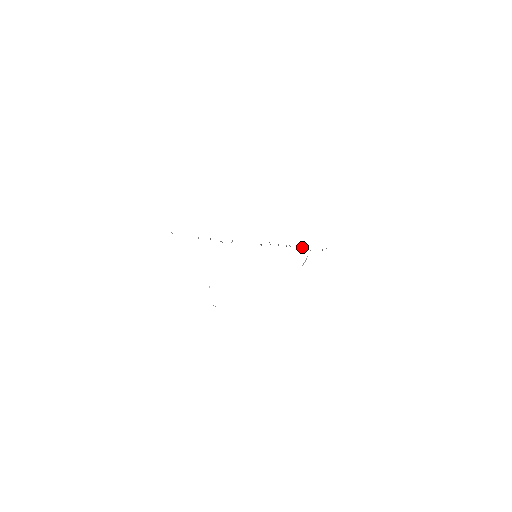
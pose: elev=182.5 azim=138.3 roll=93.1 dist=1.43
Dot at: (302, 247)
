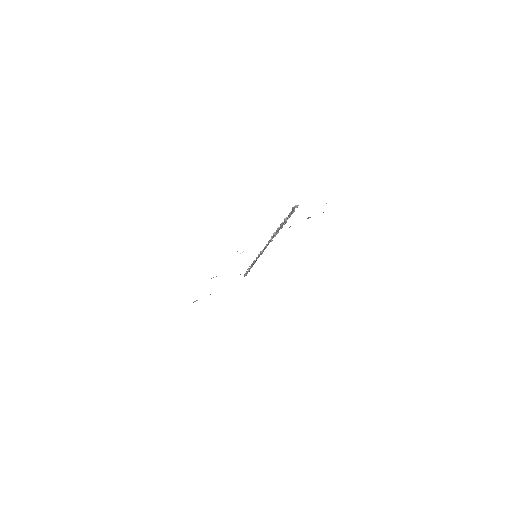
Dot at: occluded
